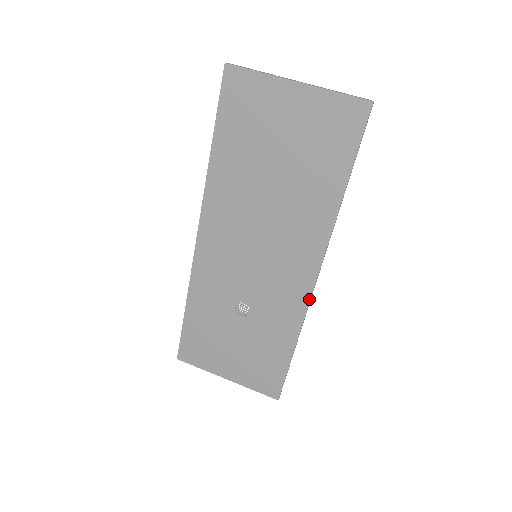
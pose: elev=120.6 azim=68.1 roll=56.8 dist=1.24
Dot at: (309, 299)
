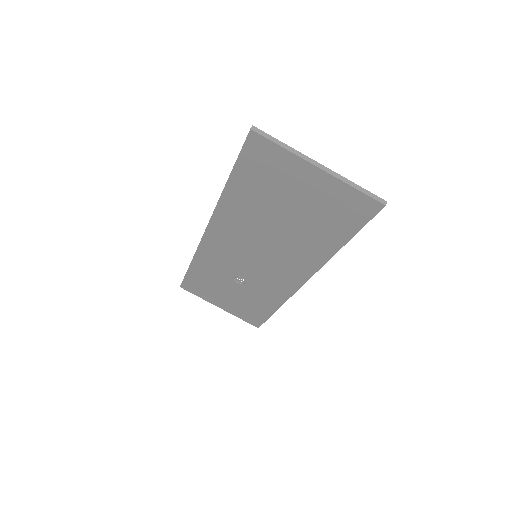
Dot at: (295, 291)
